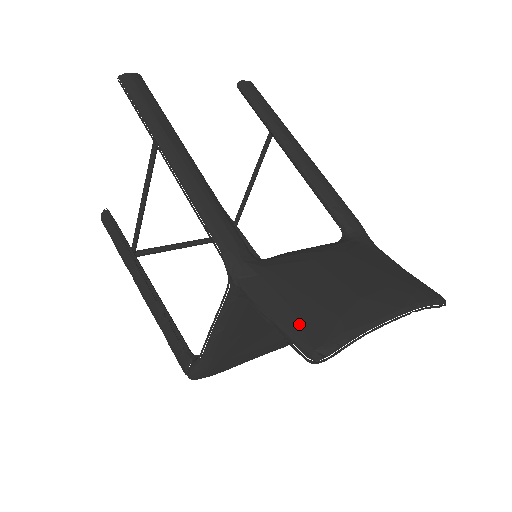
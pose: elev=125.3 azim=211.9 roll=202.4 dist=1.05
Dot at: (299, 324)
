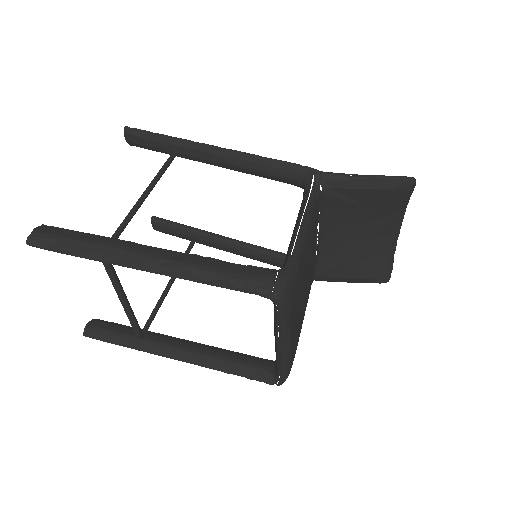
Dot at: occluded
